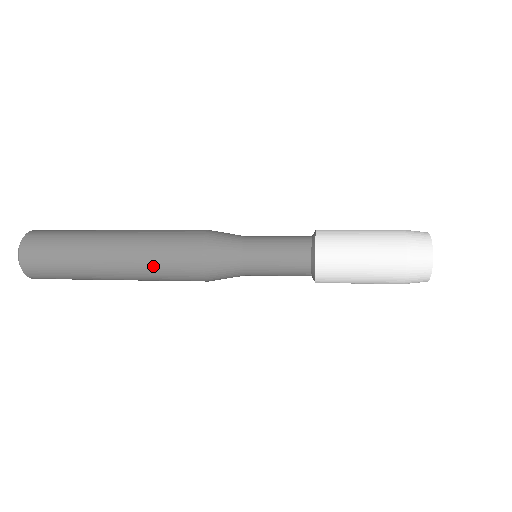
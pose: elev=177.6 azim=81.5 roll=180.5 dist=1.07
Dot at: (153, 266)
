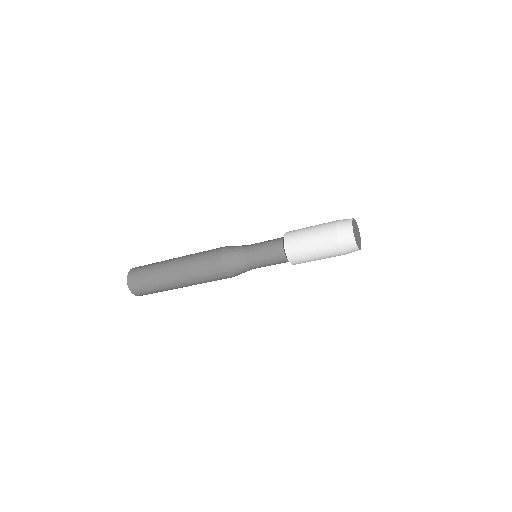
Dot at: (198, 275)
